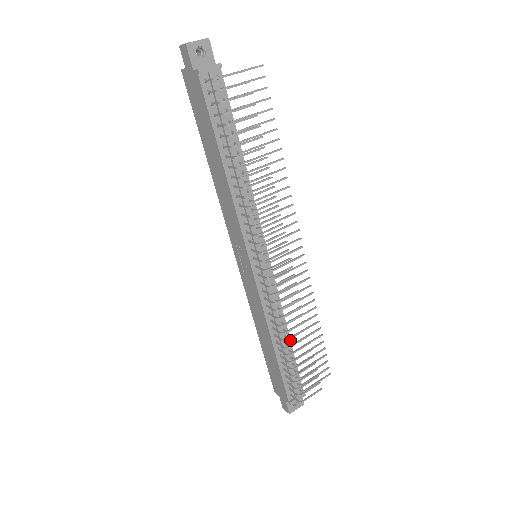
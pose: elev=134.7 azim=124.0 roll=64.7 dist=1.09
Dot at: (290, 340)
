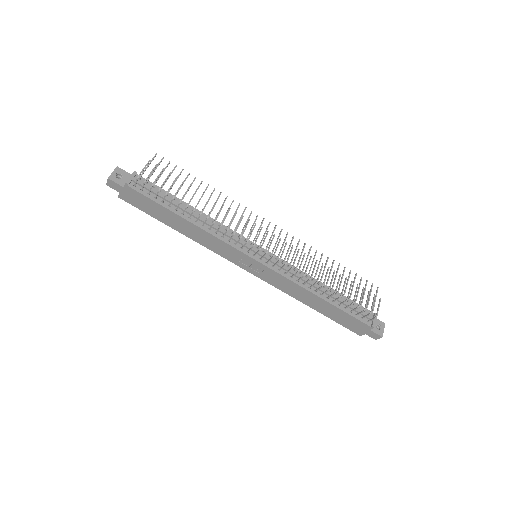
Dot at: occluded
